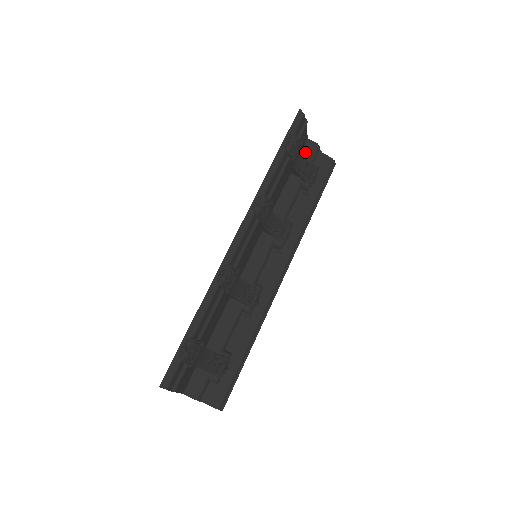
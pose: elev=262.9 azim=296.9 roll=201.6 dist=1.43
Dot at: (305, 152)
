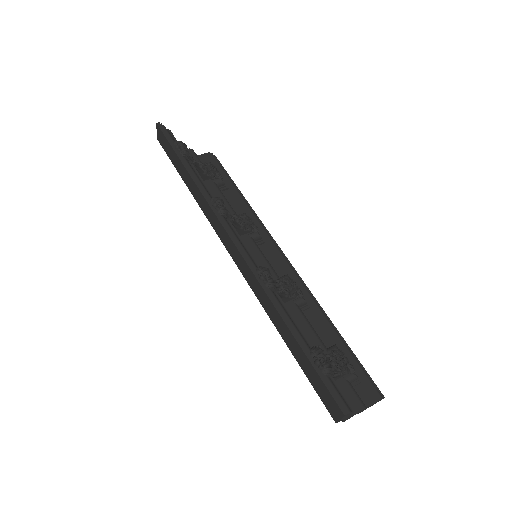
Dot at: occluded
